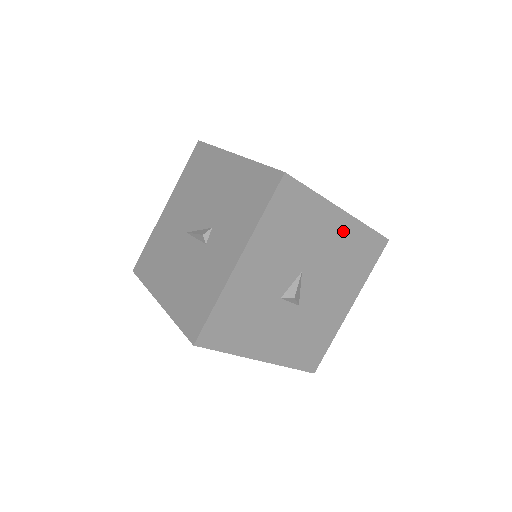
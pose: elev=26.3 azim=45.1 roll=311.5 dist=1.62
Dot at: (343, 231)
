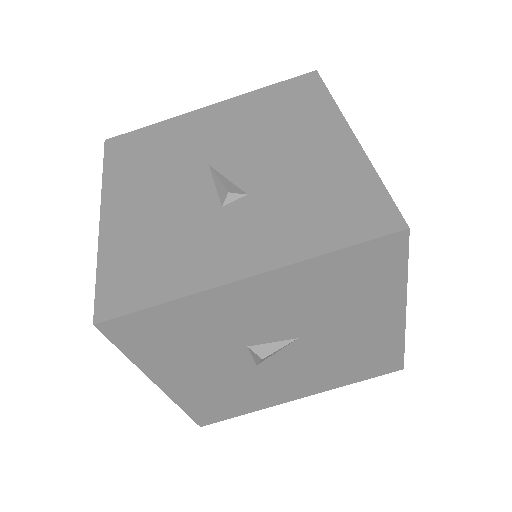
Dot at: (380, 332)
